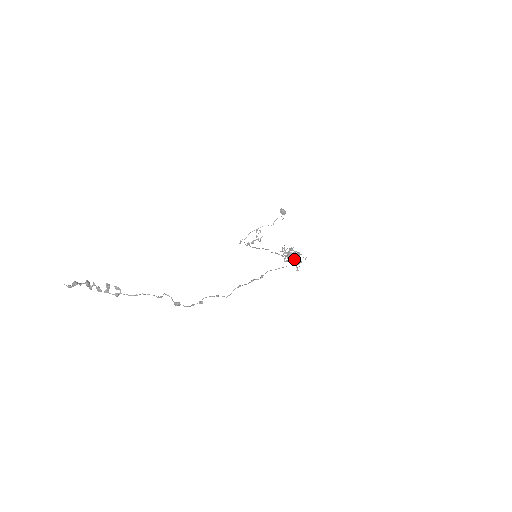
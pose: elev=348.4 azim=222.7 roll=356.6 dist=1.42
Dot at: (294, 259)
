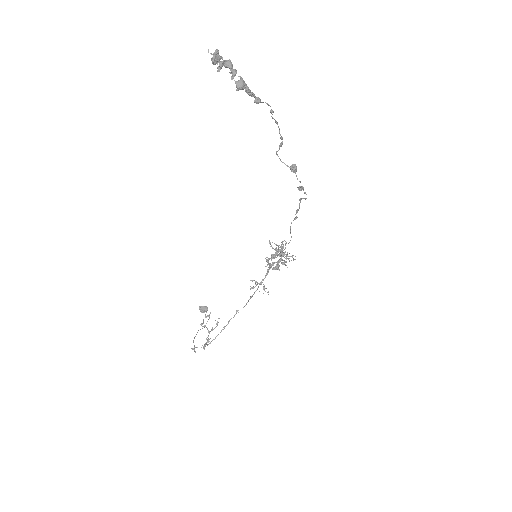
Dot at: (282, 253)
